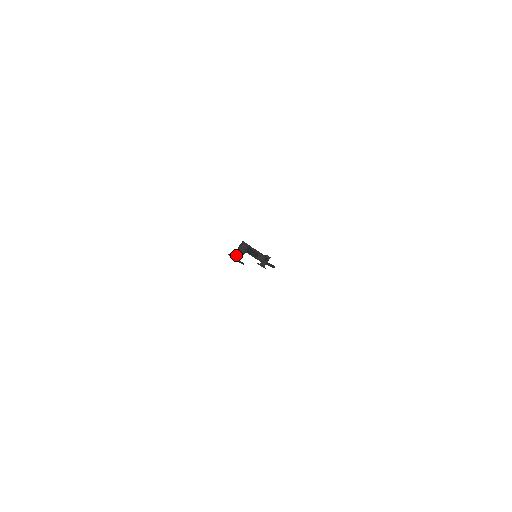
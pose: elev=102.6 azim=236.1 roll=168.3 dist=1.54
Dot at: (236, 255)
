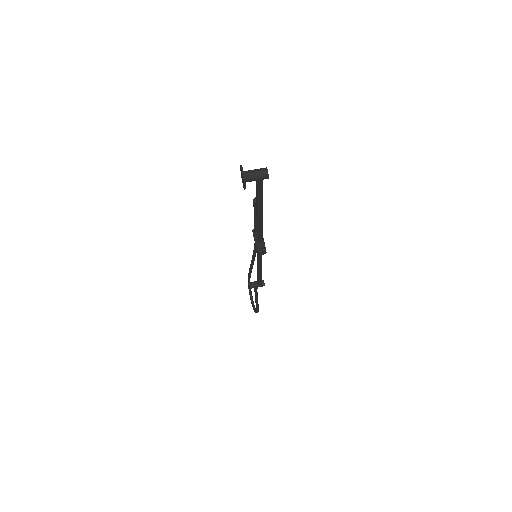
Dot at: (247, 172)
